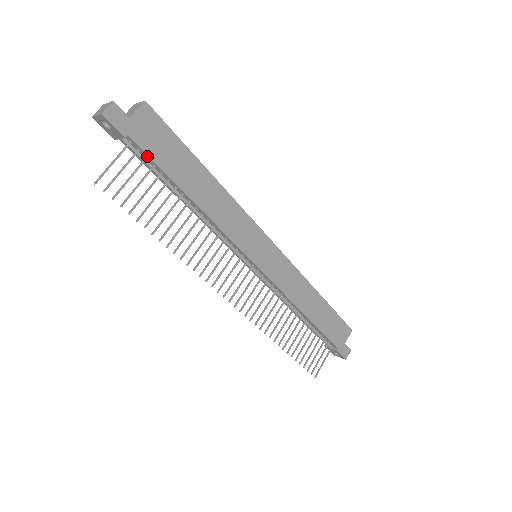
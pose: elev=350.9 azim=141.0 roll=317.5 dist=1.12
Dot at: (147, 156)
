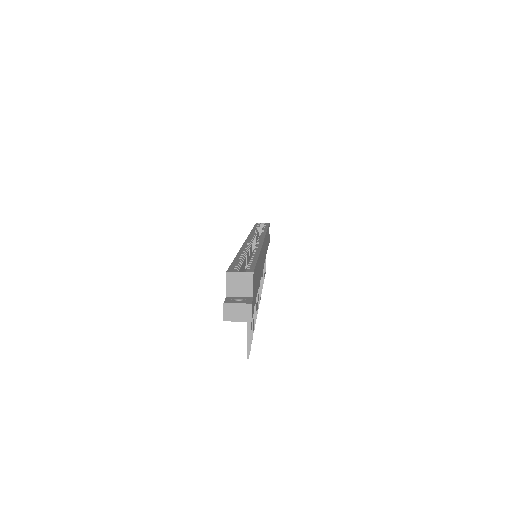
Dot at: occluded
